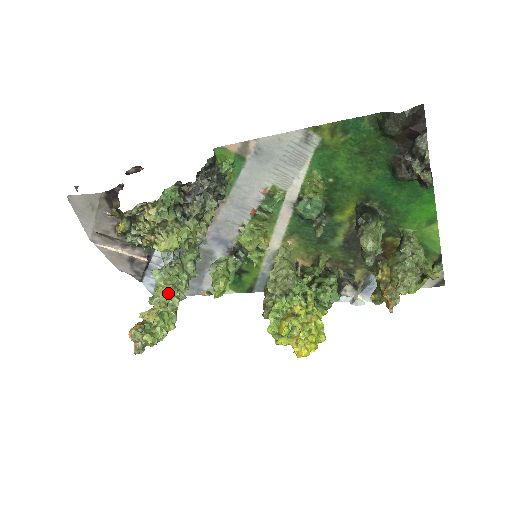
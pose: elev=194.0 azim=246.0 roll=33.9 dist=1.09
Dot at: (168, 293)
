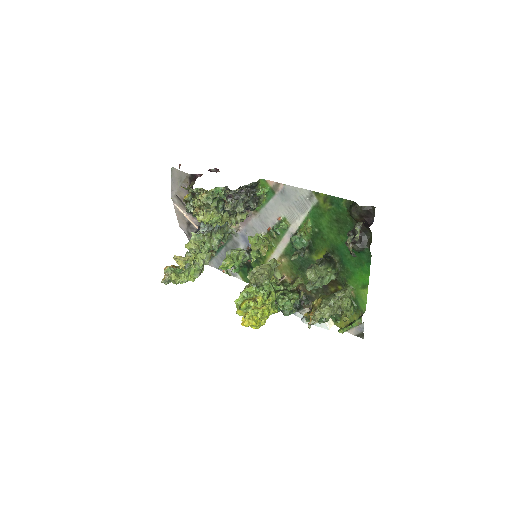
Dot at: (193, 249)
